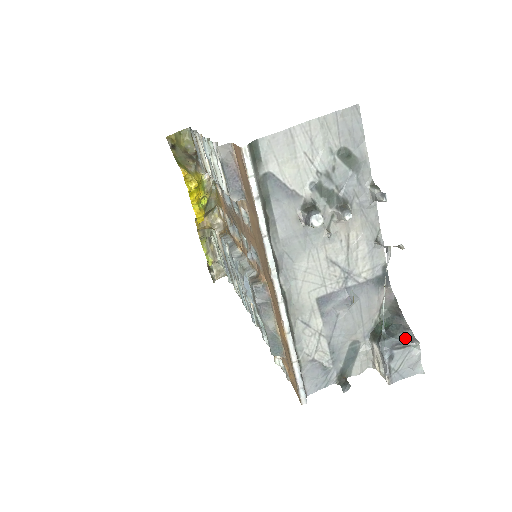
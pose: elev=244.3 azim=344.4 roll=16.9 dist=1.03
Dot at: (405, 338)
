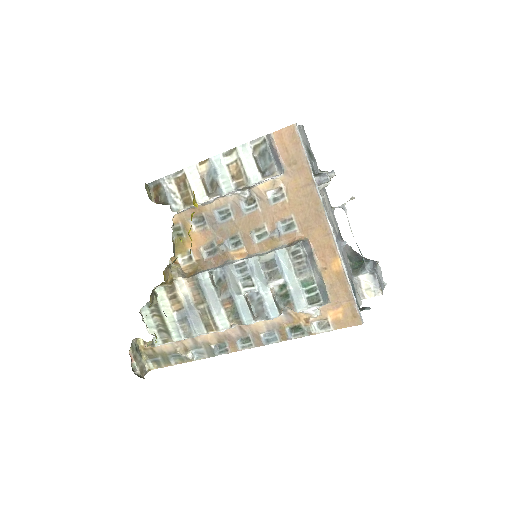
Dot at: (373, 260)
